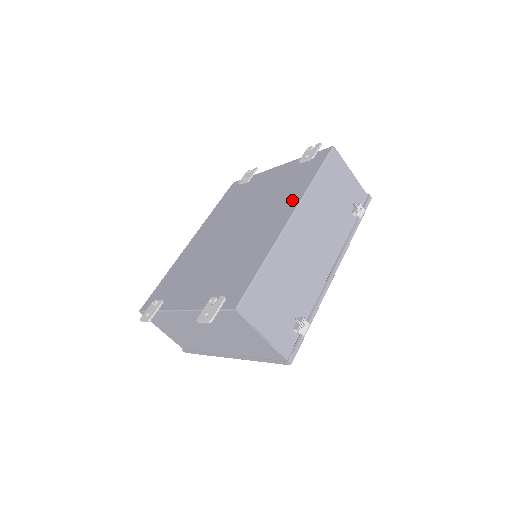
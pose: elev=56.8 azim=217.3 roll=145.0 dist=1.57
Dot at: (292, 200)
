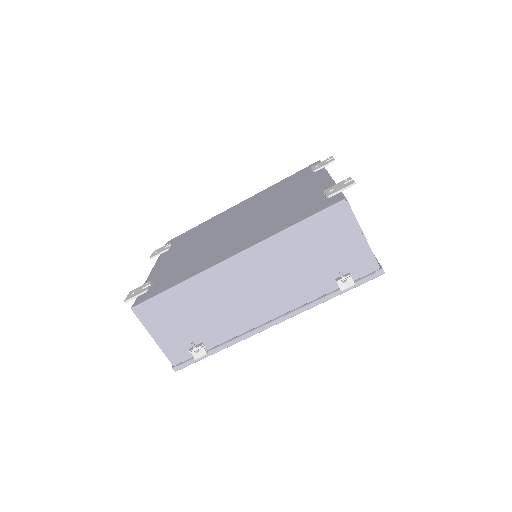
Dot at: (259, 237)
